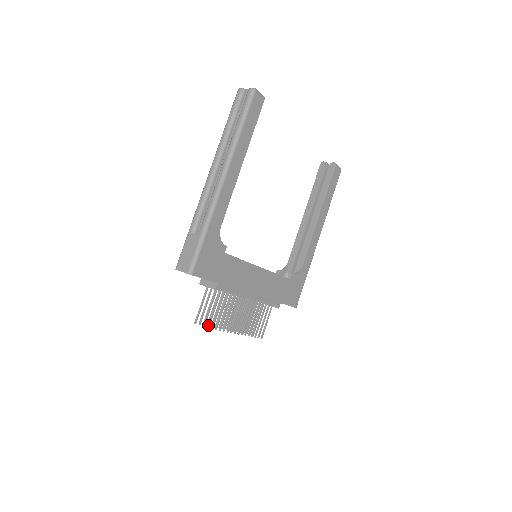
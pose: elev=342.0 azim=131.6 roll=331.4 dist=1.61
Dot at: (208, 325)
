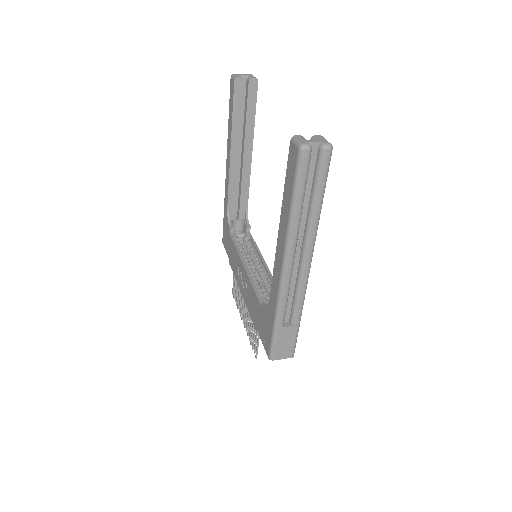
Dot at: occluded
